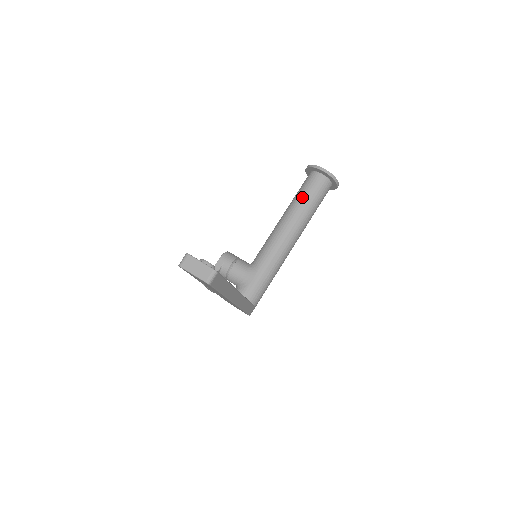
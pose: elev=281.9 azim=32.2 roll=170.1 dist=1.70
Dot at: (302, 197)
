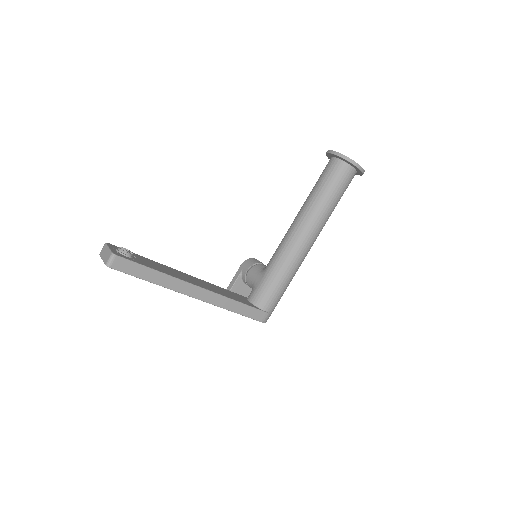
Dot at: (314, 188)
